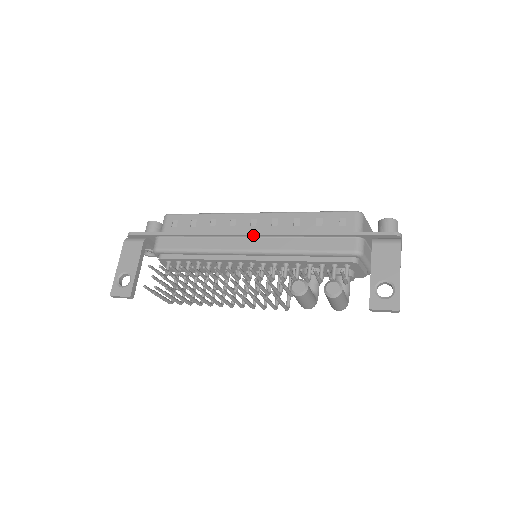
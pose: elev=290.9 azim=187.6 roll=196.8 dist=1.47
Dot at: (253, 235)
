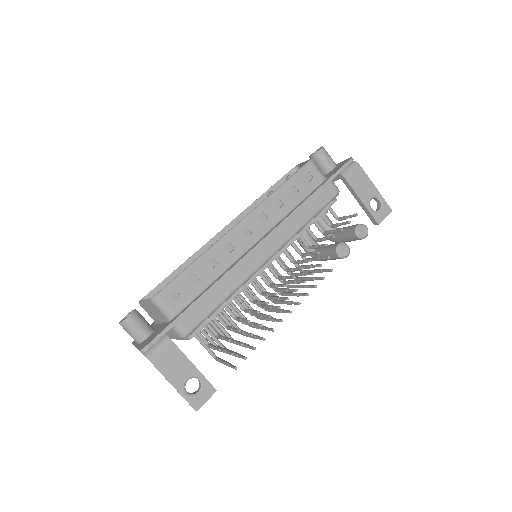
Dot at: (264, 242)
